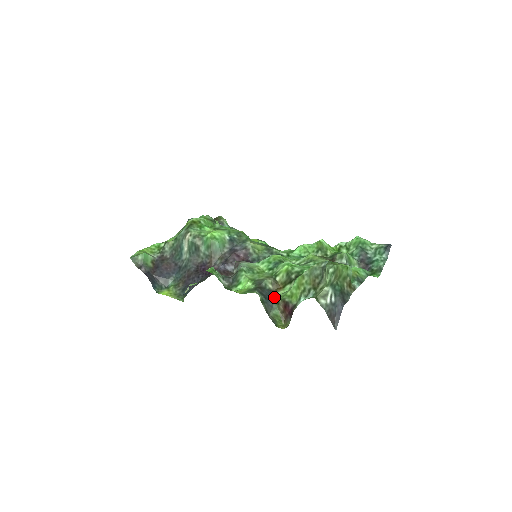
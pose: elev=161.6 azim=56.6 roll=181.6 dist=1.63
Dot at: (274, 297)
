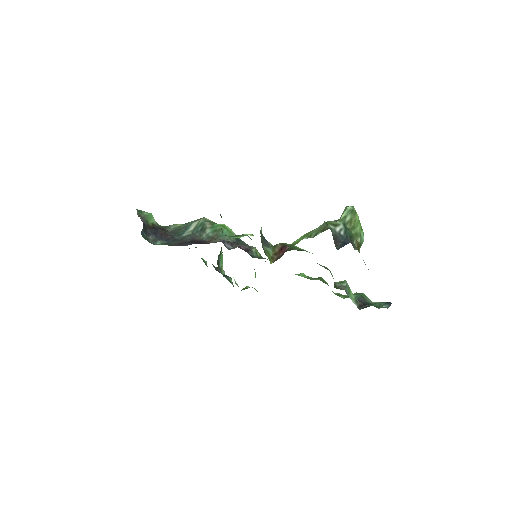
Dot at: occluded
